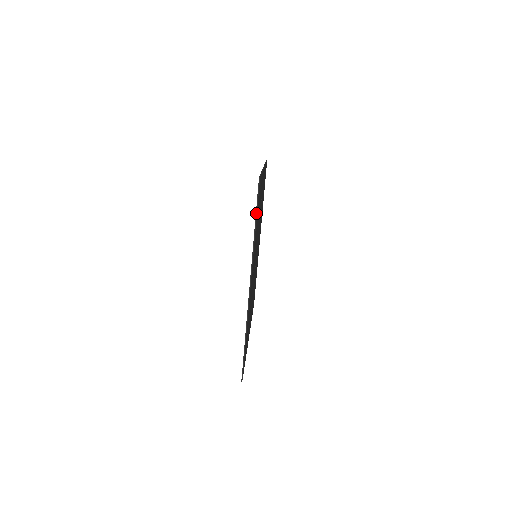
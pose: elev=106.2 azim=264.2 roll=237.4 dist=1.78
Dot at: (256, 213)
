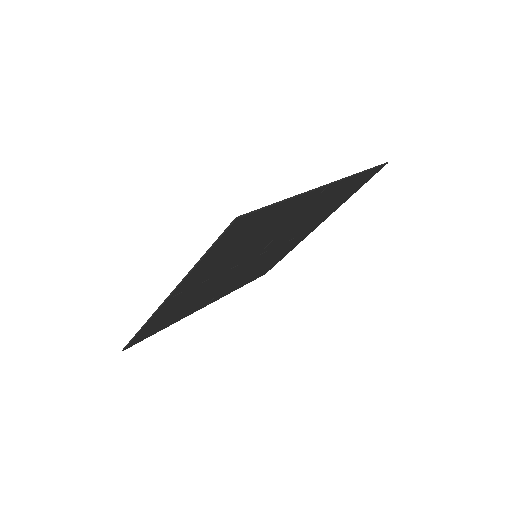
Dot at: (210, 247)
